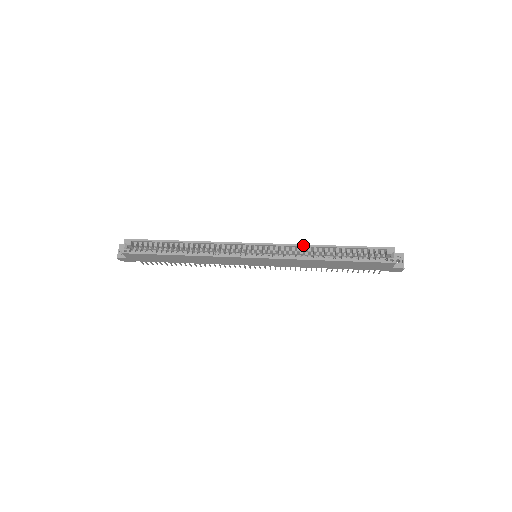
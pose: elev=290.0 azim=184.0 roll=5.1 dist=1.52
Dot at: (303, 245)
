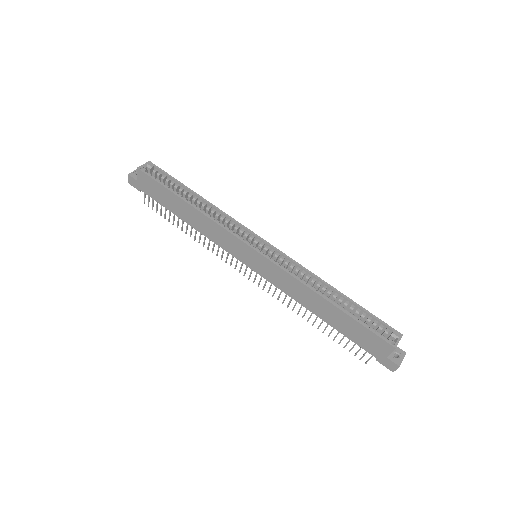
Dot at: (310, 272)
